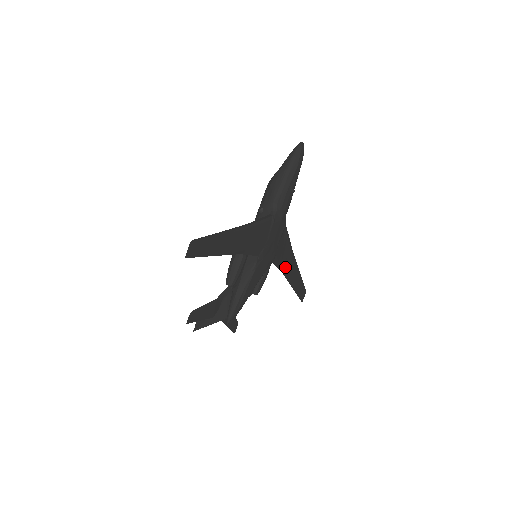
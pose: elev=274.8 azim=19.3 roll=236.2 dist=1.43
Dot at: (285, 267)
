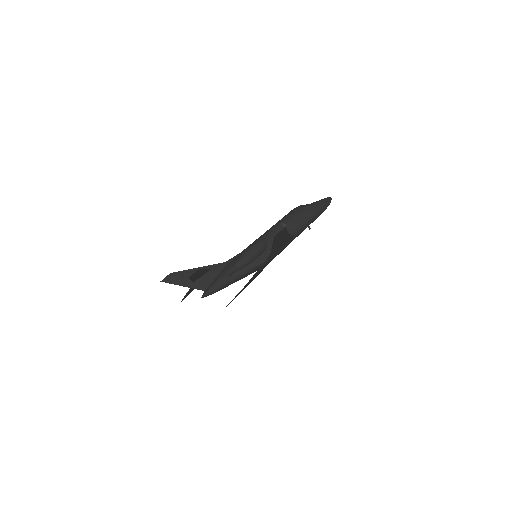
Dot at: (255, 276)
